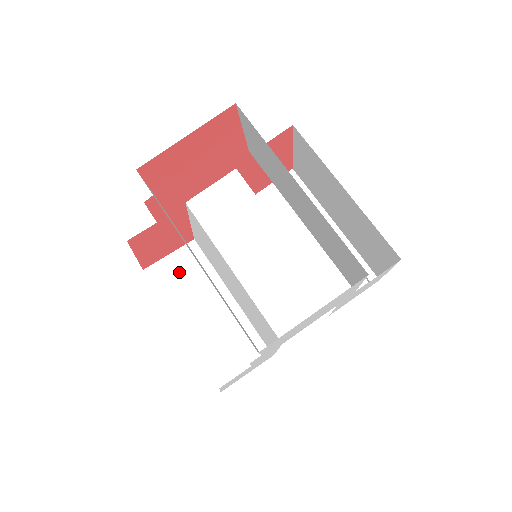
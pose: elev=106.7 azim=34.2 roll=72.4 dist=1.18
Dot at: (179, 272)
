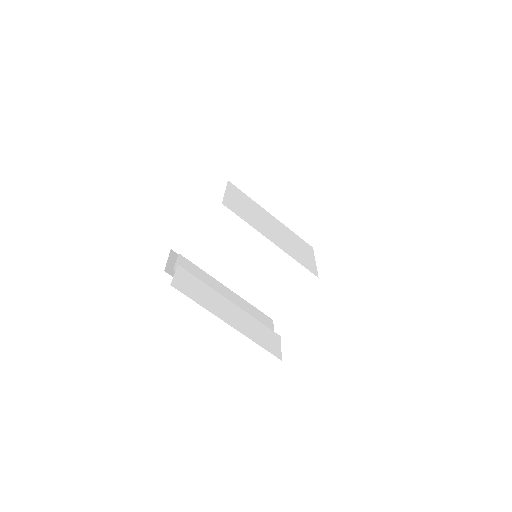
Dot at: (197, 243)
